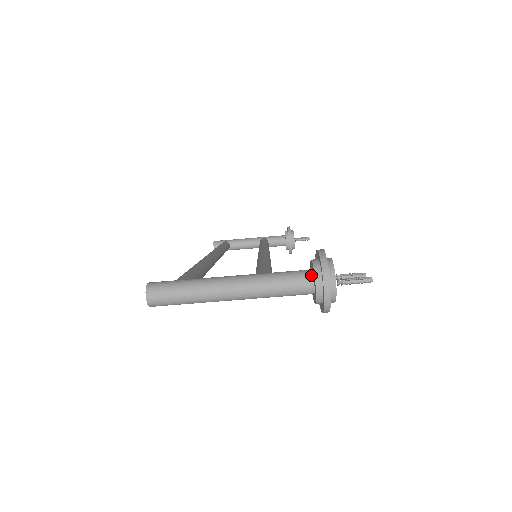
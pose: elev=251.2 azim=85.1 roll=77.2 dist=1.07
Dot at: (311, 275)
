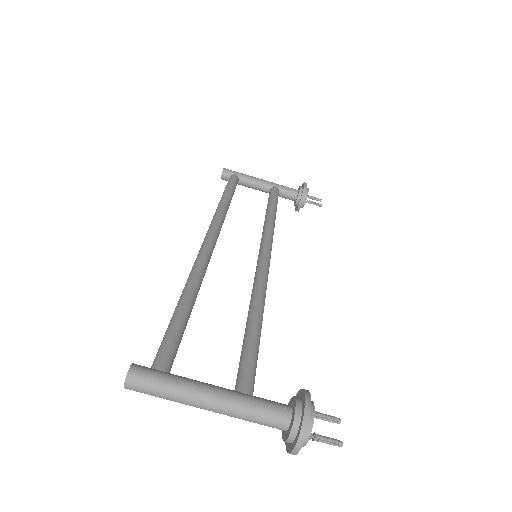
Dot at: (289, 420)
